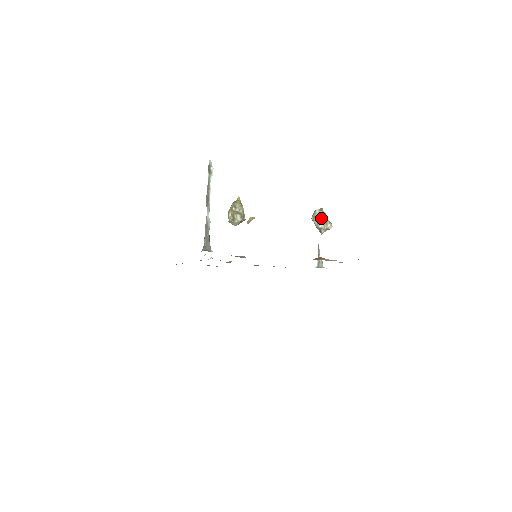
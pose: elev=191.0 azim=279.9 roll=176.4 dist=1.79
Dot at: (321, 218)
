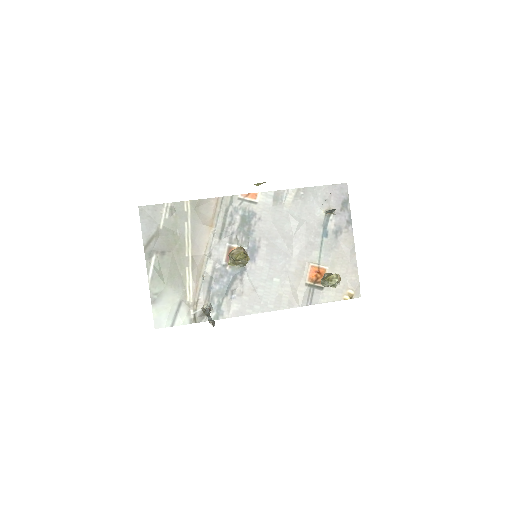
Dot at: occluded
